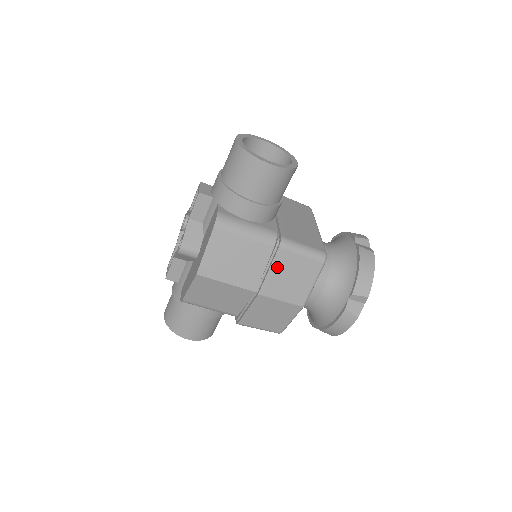
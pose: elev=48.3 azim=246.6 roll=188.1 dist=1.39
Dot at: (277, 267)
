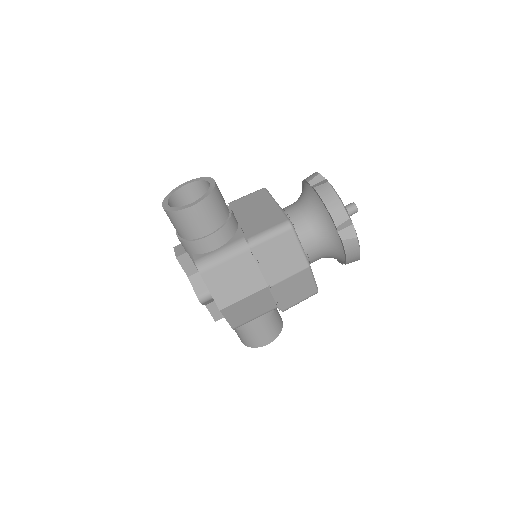
Dot at: (264, 260)
